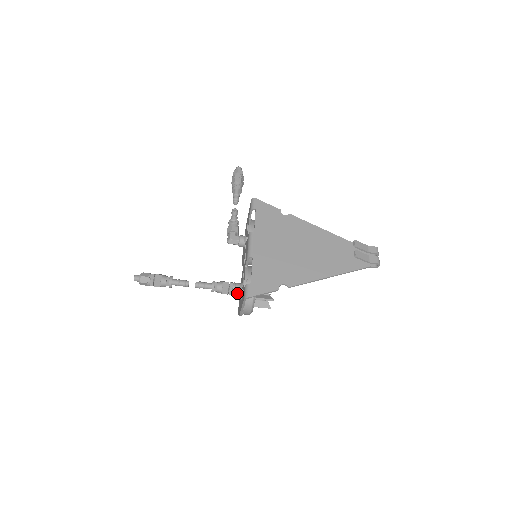
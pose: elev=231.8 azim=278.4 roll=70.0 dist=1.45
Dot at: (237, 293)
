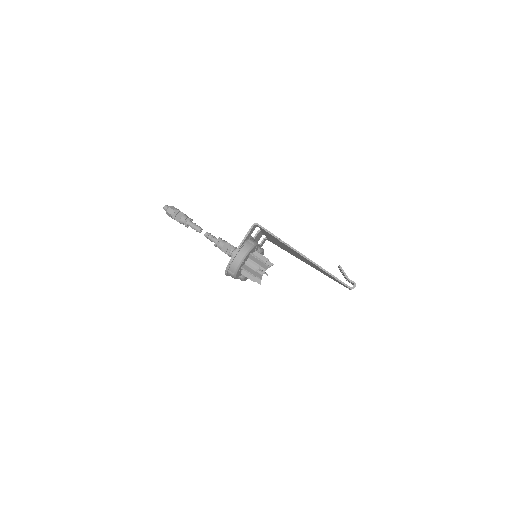
Dot at: occluded
